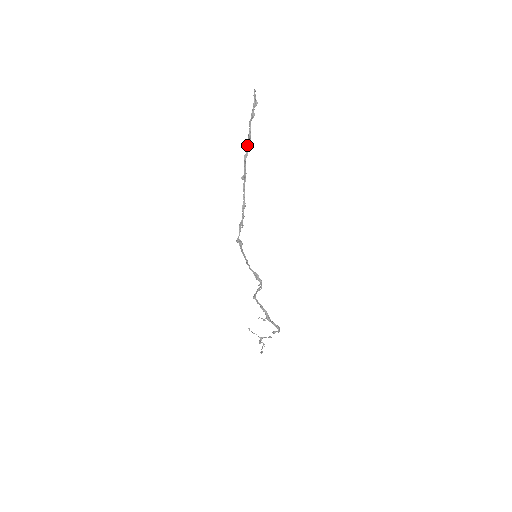
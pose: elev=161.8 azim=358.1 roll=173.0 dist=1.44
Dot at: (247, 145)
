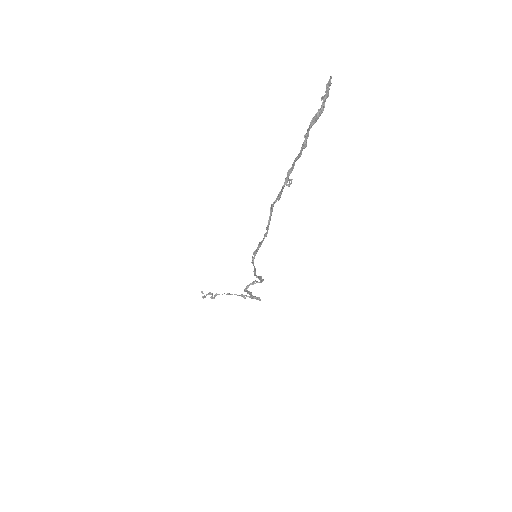
Dot at: (297, 158)
